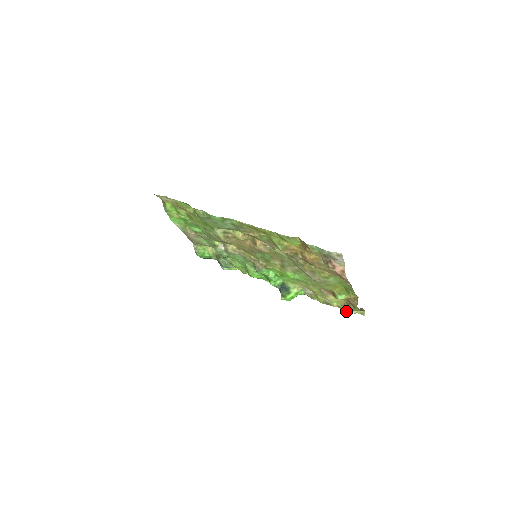
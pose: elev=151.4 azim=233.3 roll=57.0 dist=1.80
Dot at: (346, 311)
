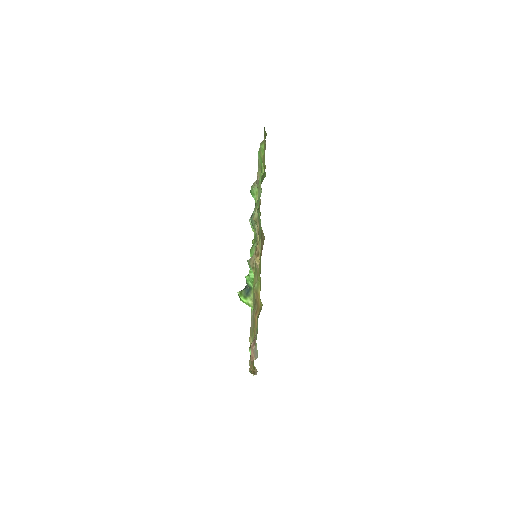
Dot at: occluded
